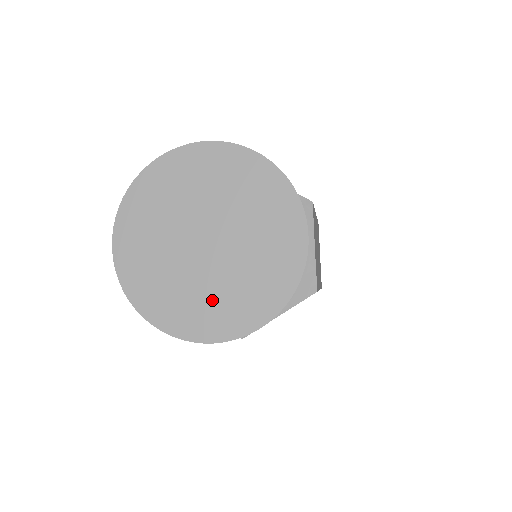
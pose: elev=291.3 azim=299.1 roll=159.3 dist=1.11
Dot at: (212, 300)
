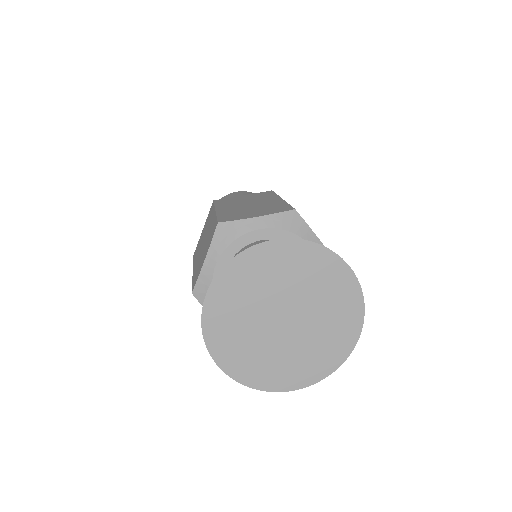
Dot at: (315, 350)
